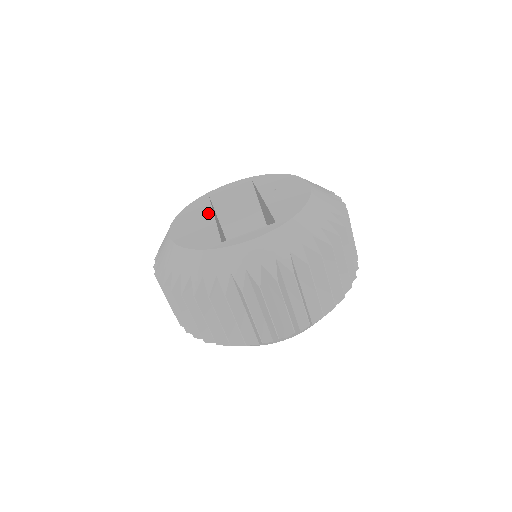
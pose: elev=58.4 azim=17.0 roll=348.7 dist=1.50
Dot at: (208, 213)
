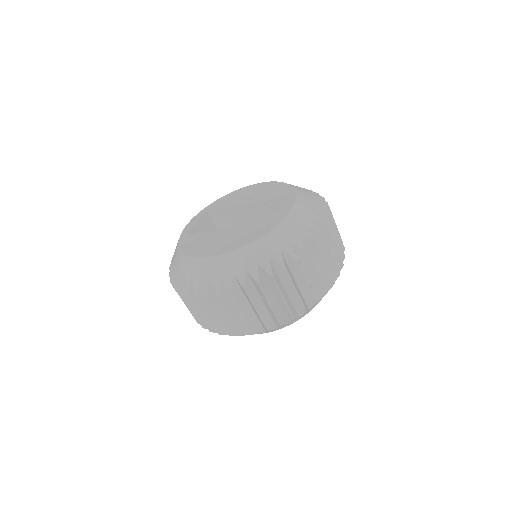
Dot at: (215, 233)
